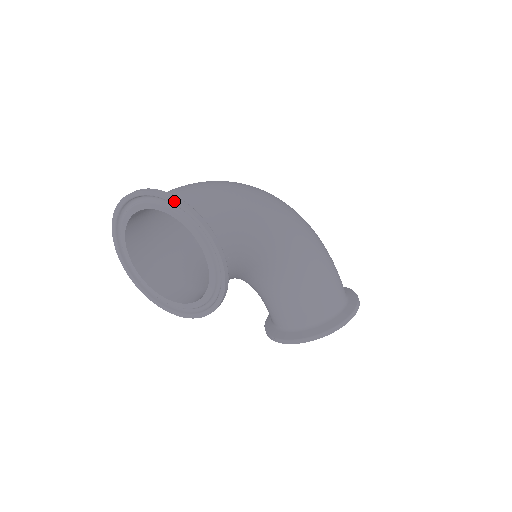
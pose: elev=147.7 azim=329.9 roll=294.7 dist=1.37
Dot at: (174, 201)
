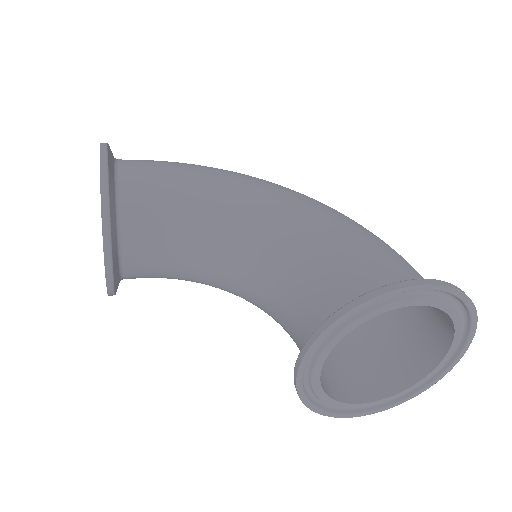
Dot at: occluded
